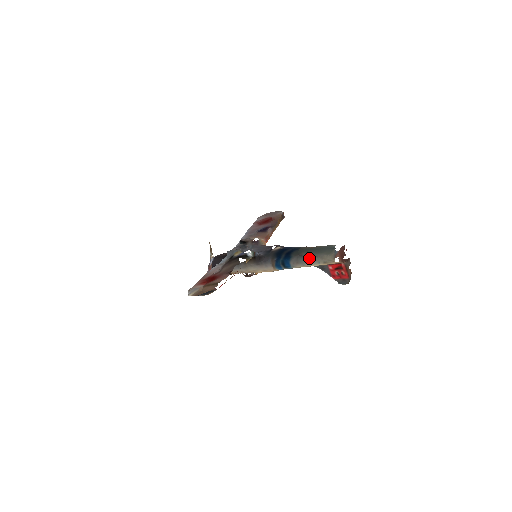
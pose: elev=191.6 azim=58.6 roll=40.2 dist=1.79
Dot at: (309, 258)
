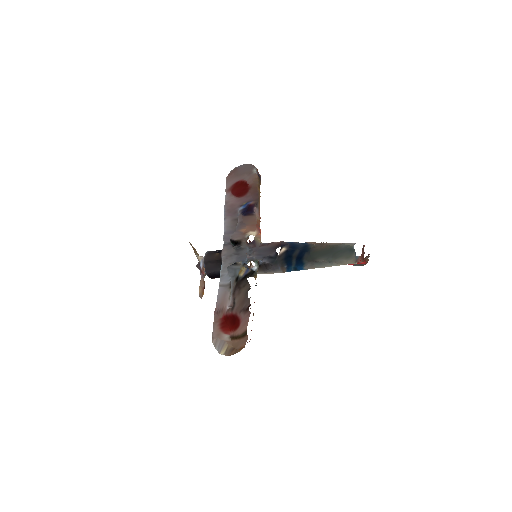
Dot at: (326, 263)
